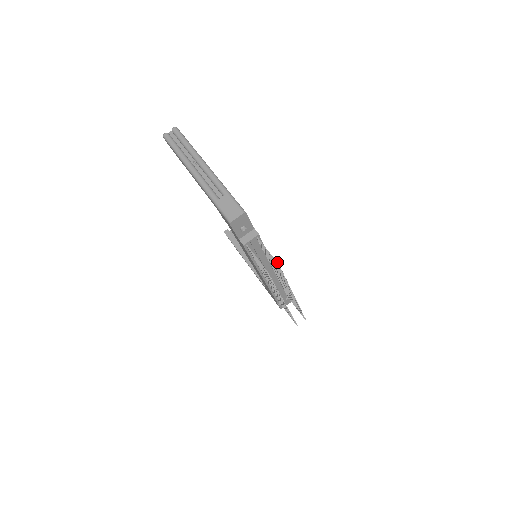
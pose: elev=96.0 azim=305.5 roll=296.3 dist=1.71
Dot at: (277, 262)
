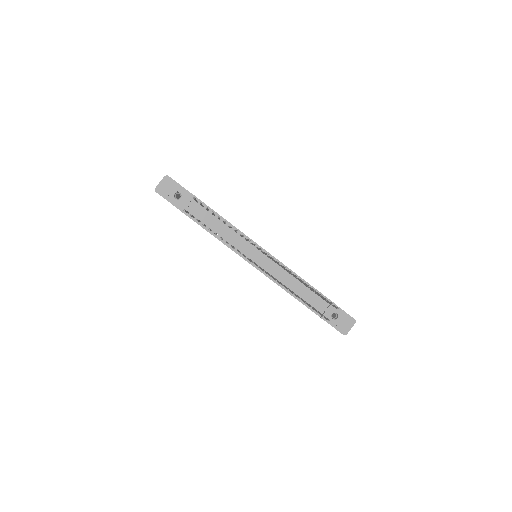
Dot at: (194, 197)
